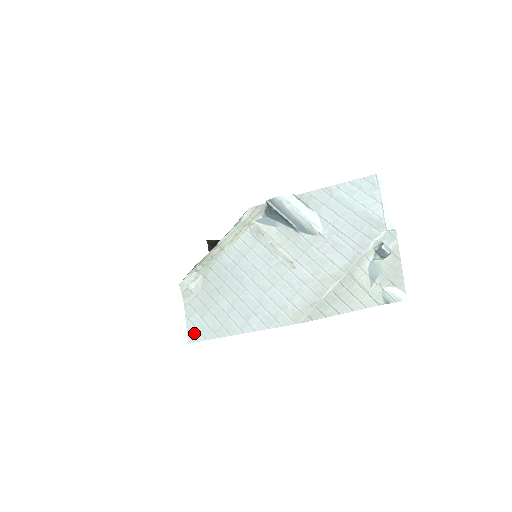
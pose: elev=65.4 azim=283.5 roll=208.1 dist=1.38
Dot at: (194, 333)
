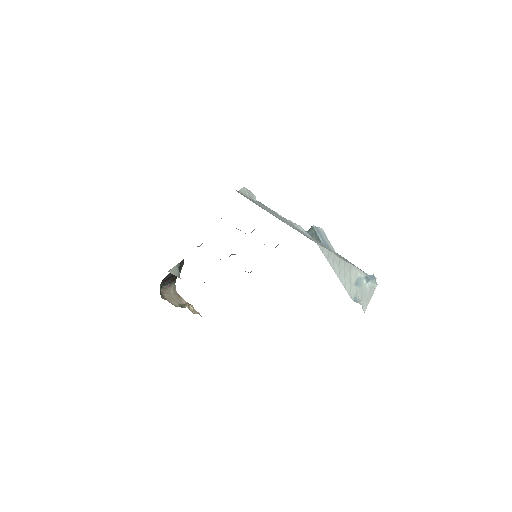
Dot at: occluded
